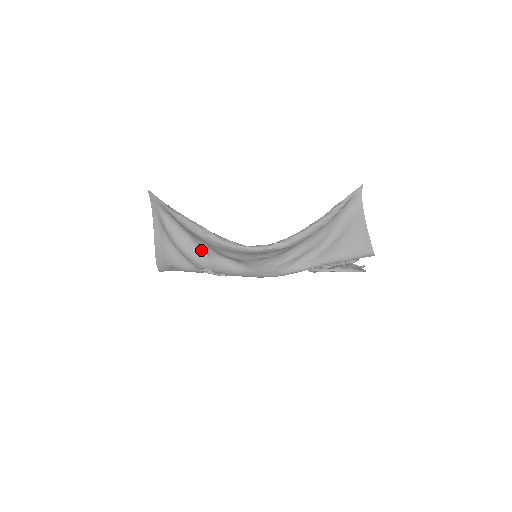
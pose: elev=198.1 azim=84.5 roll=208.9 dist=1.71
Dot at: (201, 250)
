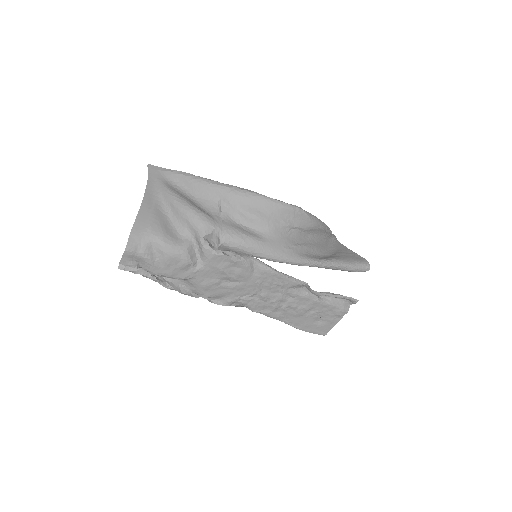
Dot at: (212, 212)
